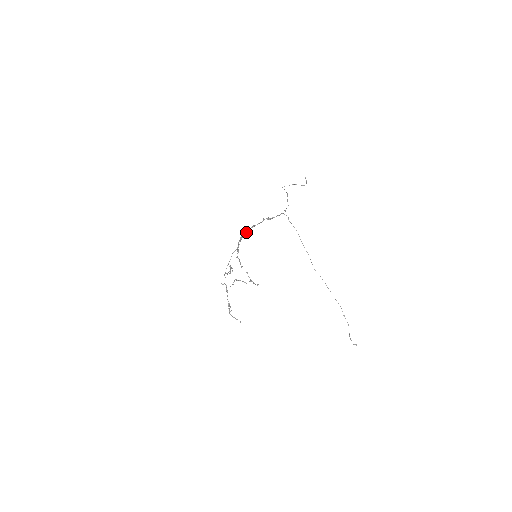
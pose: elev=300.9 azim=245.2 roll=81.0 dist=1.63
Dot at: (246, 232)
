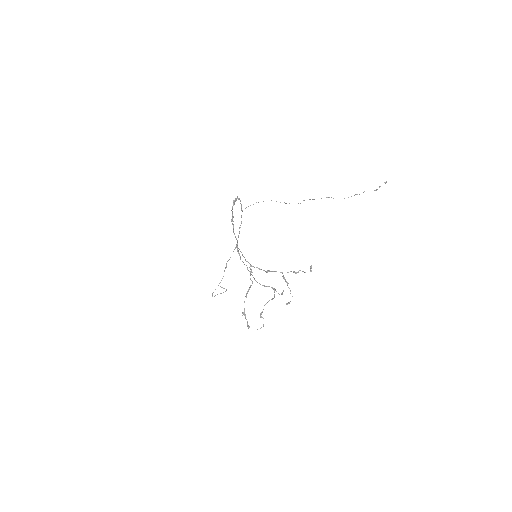
Dot at: (232, 215)
